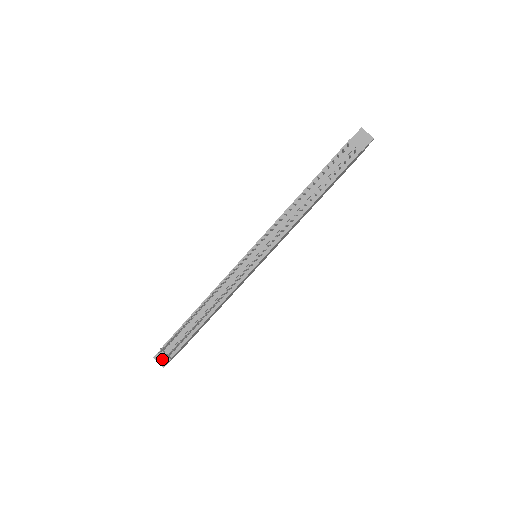
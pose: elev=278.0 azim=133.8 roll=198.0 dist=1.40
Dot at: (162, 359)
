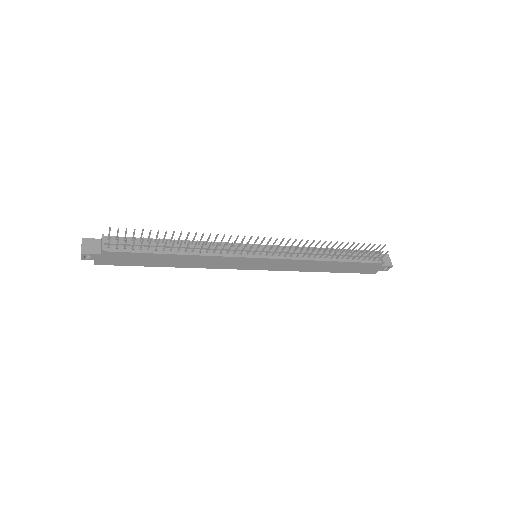
Dot at: (89, 246)
